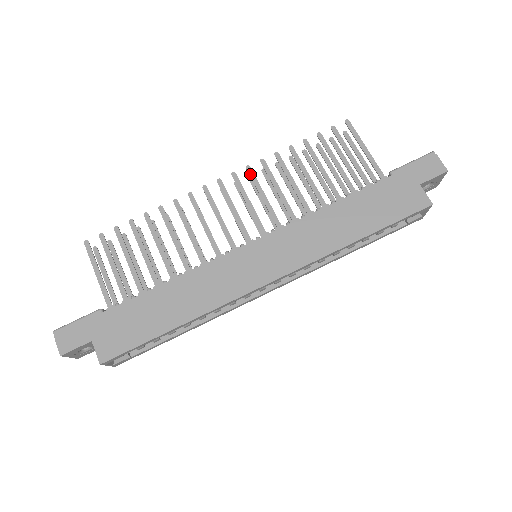
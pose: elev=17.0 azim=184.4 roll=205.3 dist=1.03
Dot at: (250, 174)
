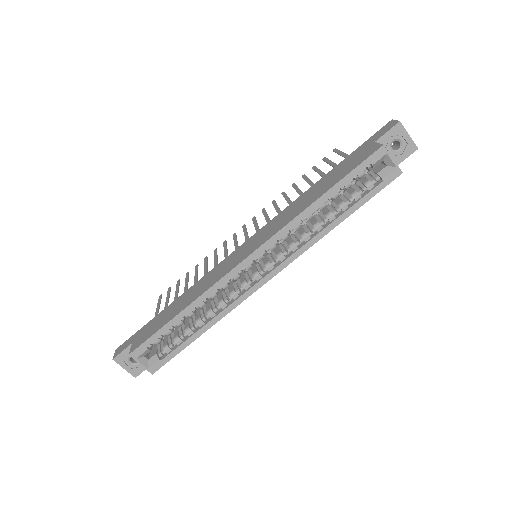
Dot at: (263, 212)
